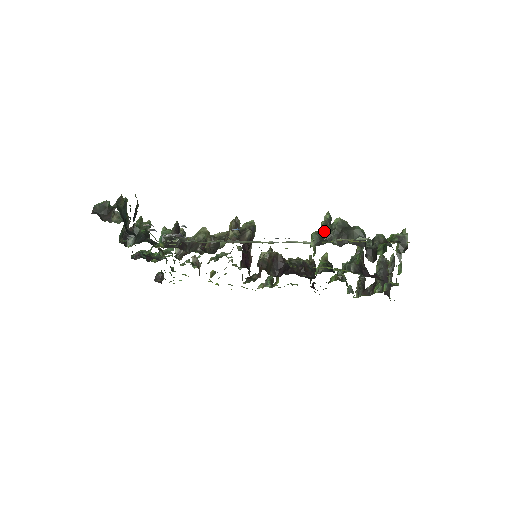
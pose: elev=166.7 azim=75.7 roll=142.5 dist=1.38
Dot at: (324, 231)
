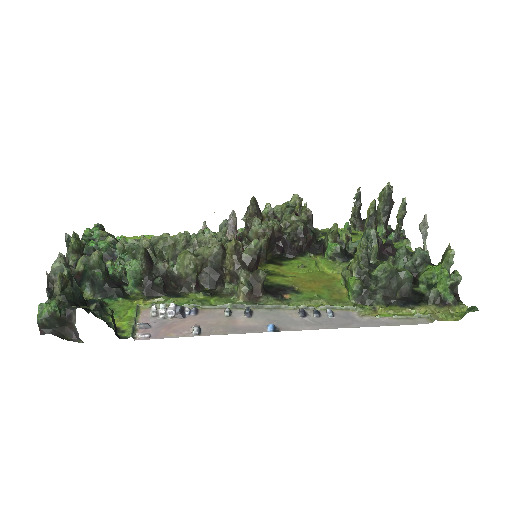
Dot at: (362, 272)
